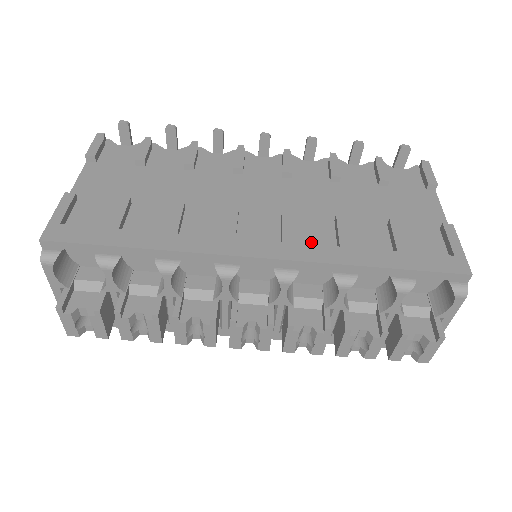
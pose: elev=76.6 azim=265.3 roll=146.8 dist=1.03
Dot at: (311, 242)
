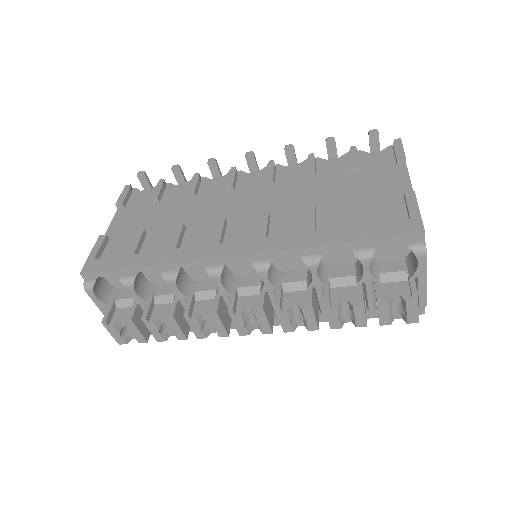
Dot at: (284, 234)
